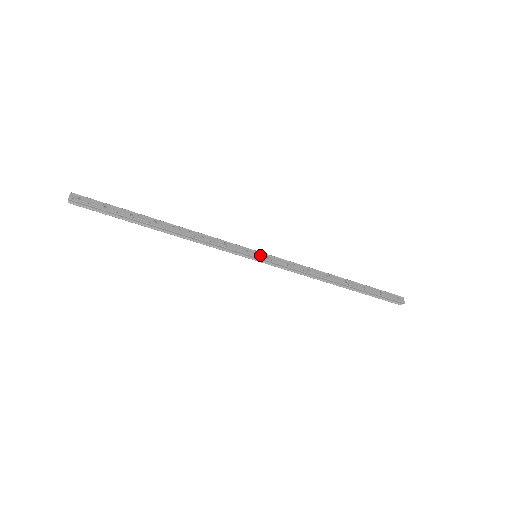
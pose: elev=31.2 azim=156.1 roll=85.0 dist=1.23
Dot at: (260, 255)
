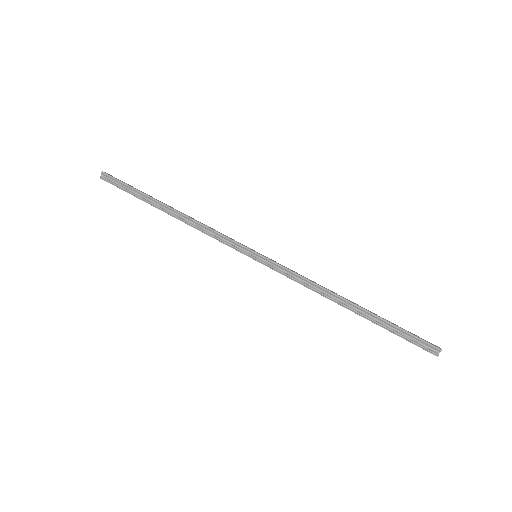
Dot at: (260, 254)
